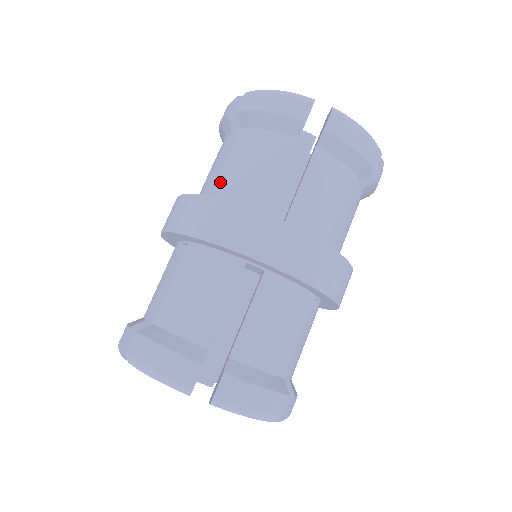
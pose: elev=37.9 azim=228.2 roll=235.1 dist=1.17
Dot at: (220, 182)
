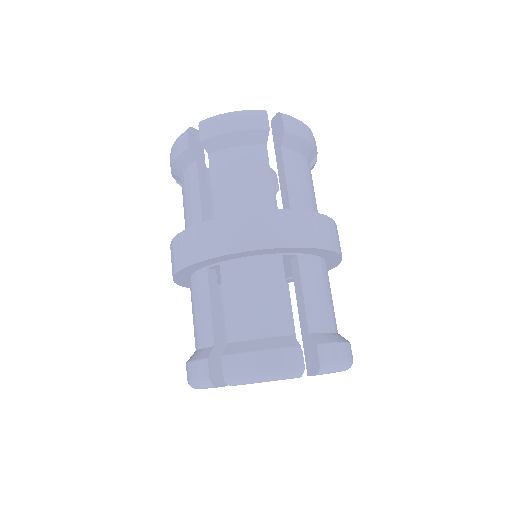
Dot at: (185, 228)
